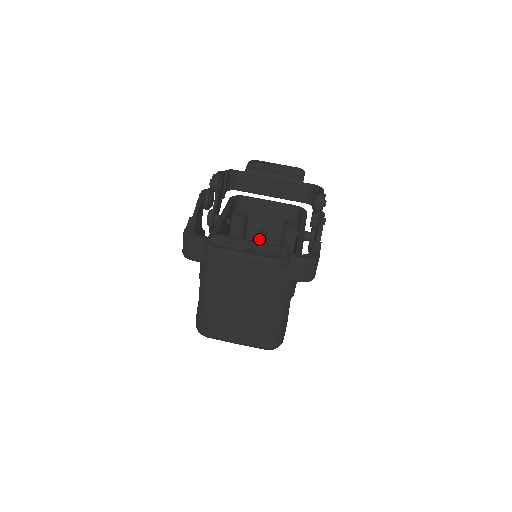
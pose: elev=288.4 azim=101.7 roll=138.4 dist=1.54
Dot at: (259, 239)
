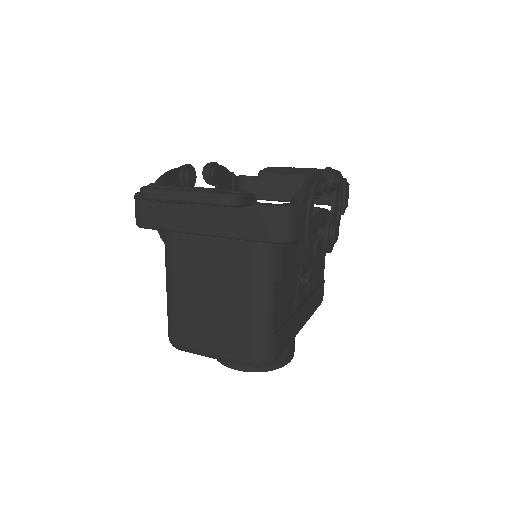
Dot at: occluded
